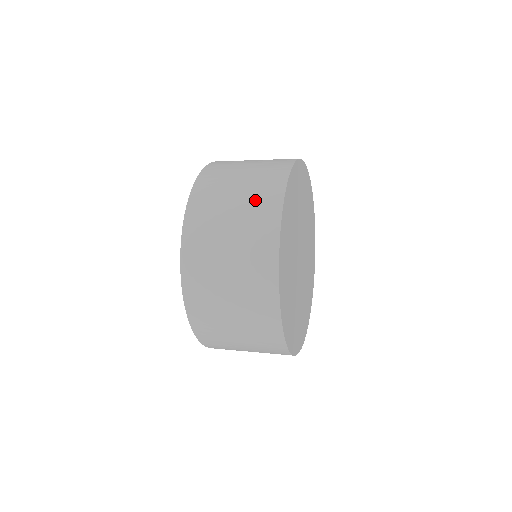
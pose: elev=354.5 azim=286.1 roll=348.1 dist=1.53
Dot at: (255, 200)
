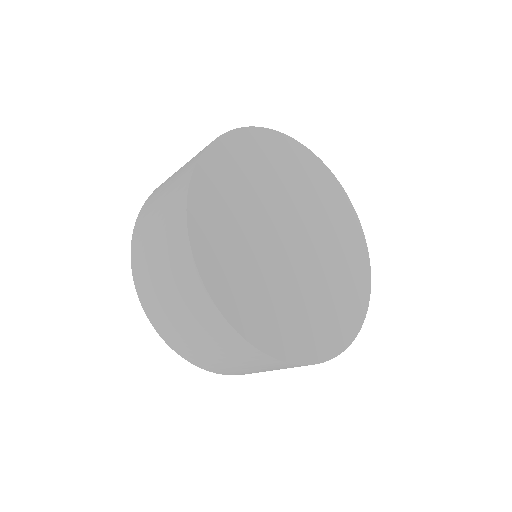
Dot at: (175, 186)
